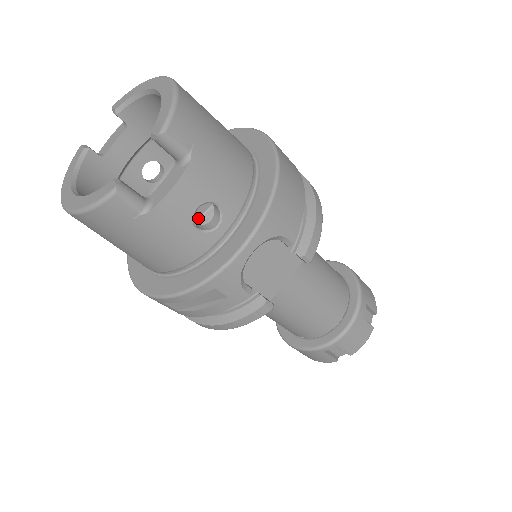
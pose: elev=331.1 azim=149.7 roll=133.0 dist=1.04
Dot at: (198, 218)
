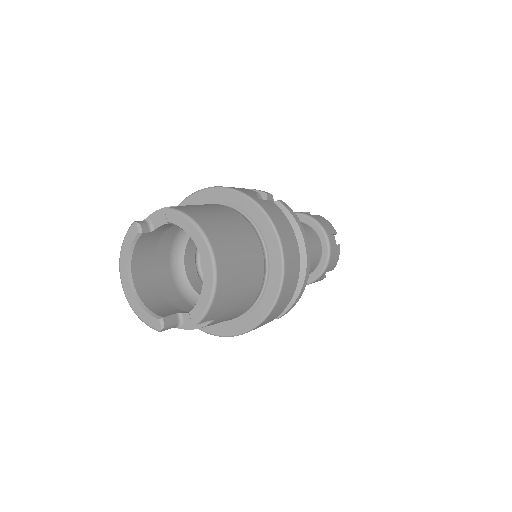
Dot at: occluded
